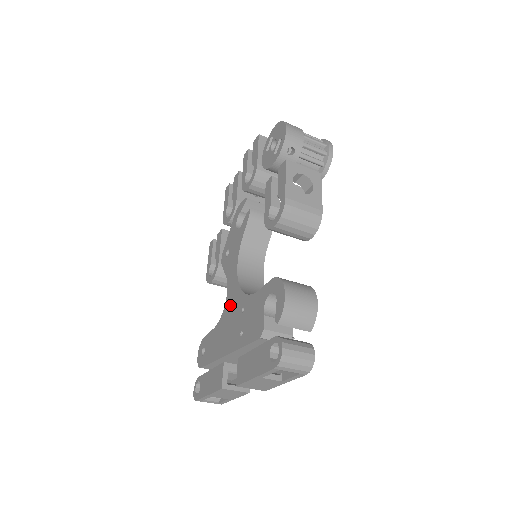
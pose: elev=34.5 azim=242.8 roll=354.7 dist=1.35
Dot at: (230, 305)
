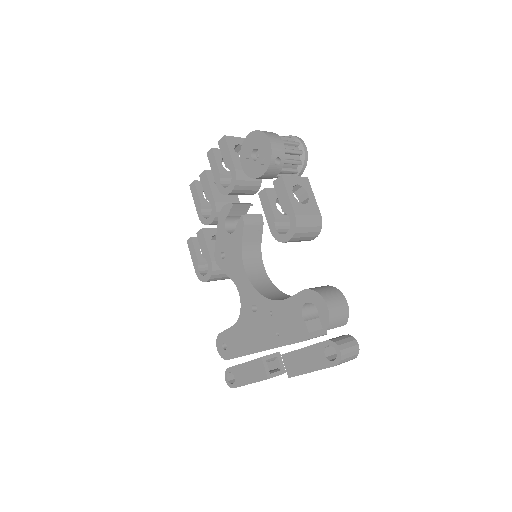
Dot at: (249, 307)
